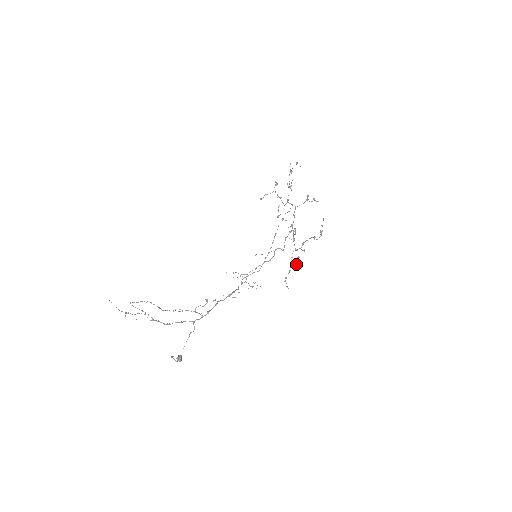
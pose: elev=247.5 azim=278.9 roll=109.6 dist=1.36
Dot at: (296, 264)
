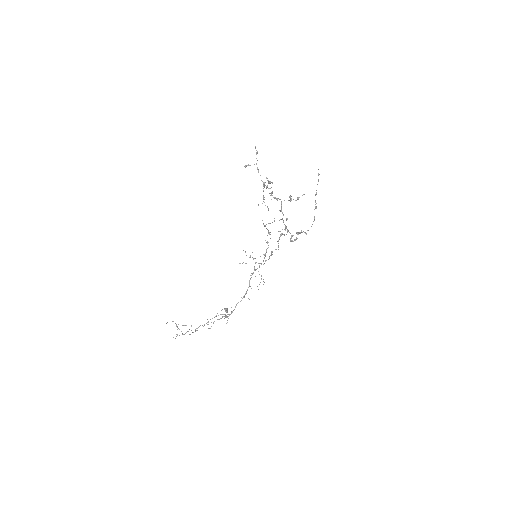
Dot at: occluded
